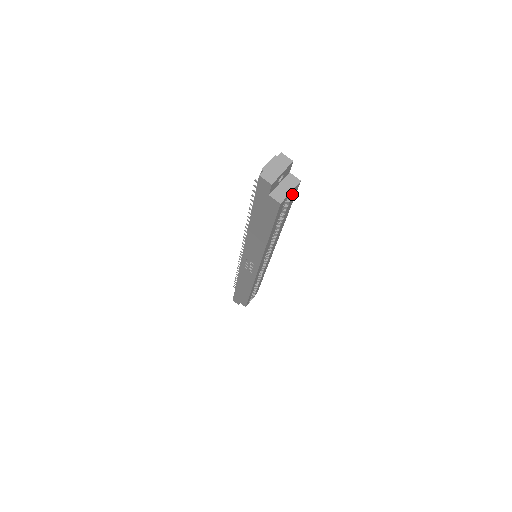
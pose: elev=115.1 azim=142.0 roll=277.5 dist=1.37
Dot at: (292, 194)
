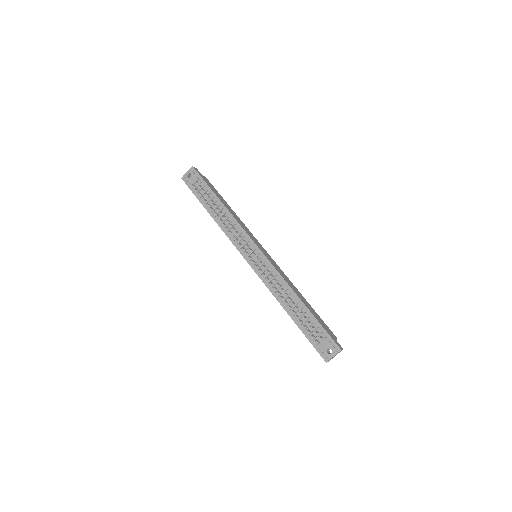
Dot at: occluded
